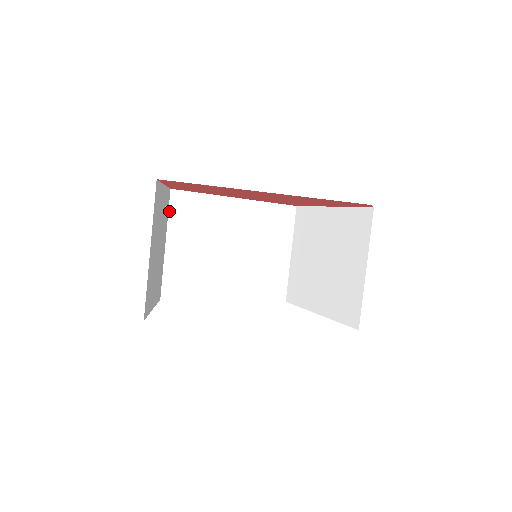
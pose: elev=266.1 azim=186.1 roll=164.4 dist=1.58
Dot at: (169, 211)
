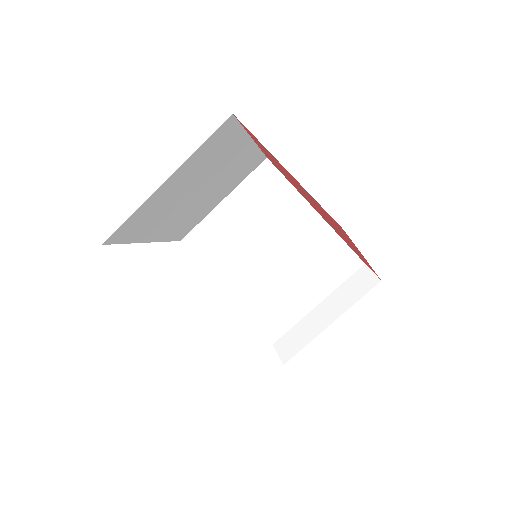
Dot at: (205, 141)
